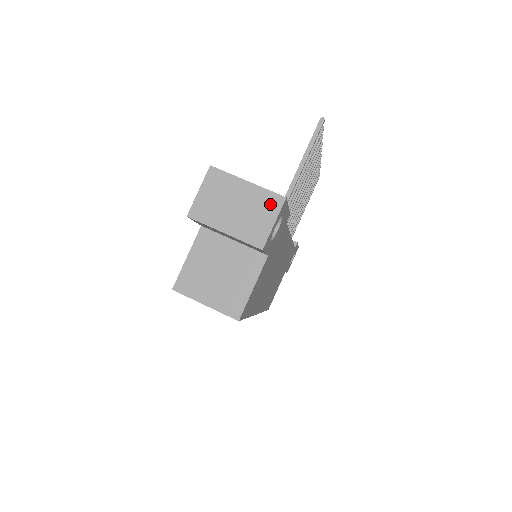
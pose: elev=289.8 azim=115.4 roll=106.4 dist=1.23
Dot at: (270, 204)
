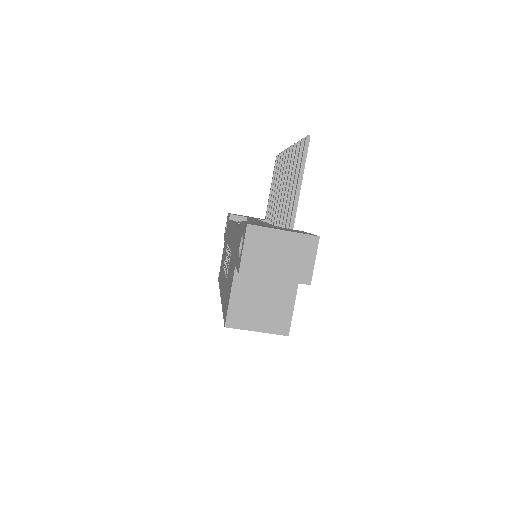
Dot at: (308, 245)
